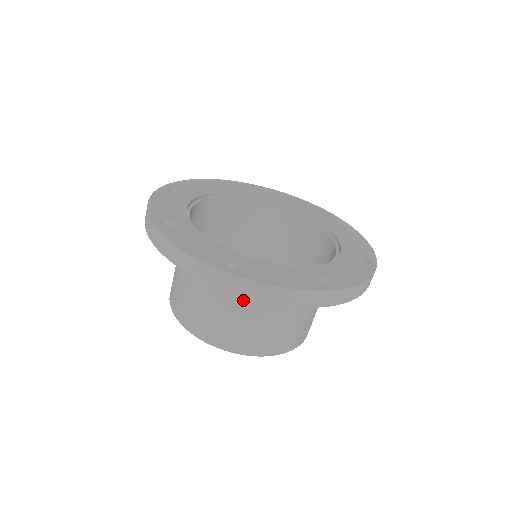
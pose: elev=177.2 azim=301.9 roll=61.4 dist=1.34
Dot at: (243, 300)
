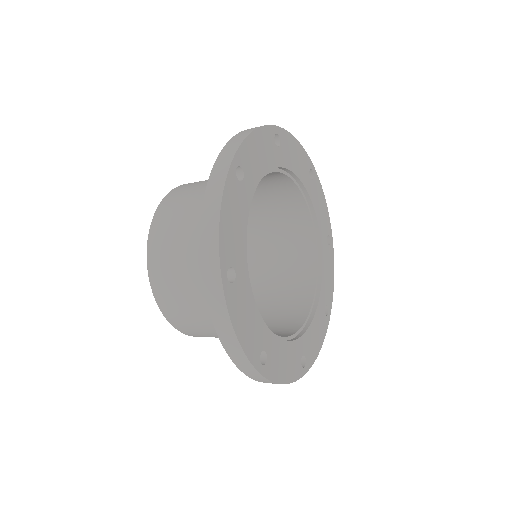
Dot at: occluded
